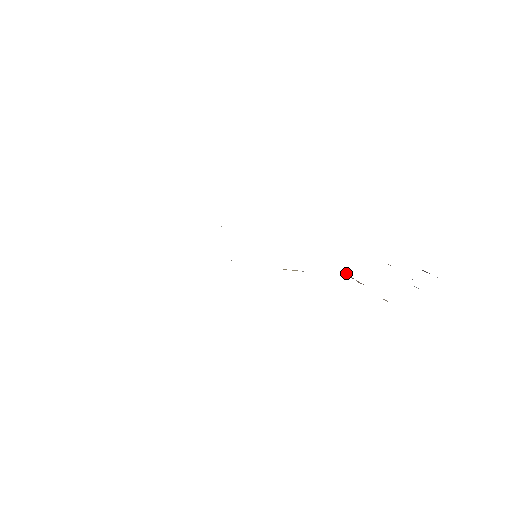
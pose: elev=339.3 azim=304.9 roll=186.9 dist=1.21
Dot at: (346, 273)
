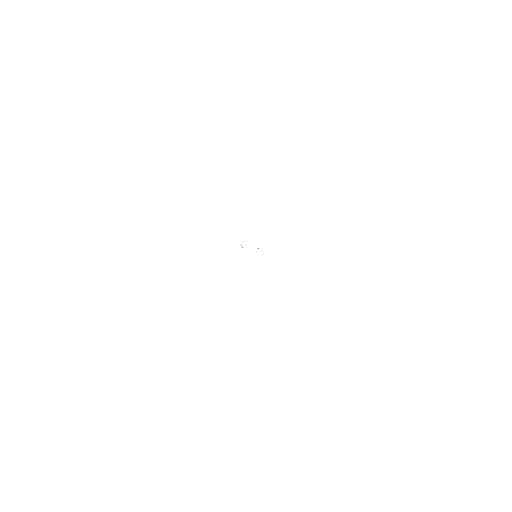
Dot at: occluded
